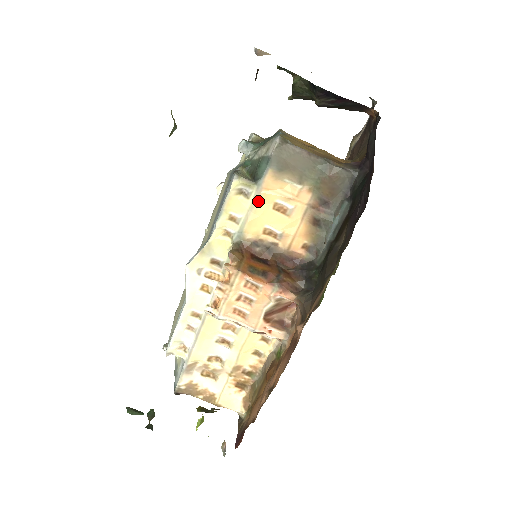
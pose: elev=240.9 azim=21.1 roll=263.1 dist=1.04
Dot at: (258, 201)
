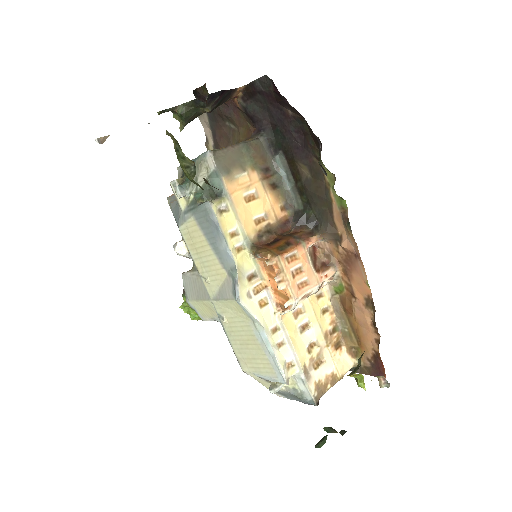
Dot at: (235, 206)
